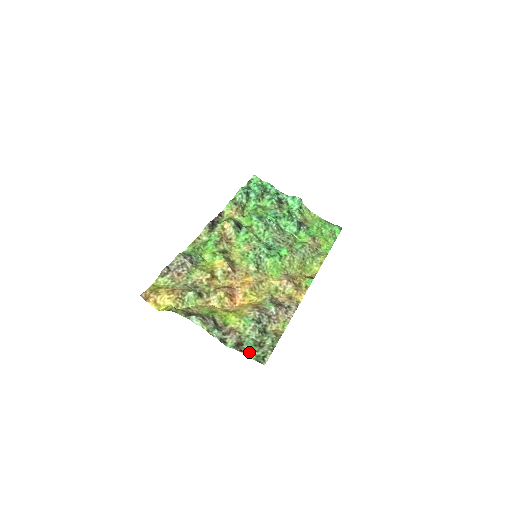
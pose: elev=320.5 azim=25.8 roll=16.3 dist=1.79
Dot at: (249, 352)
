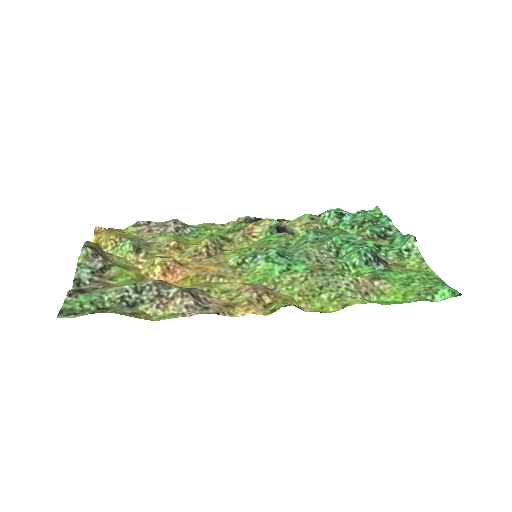
Dot at: (74, 301)
